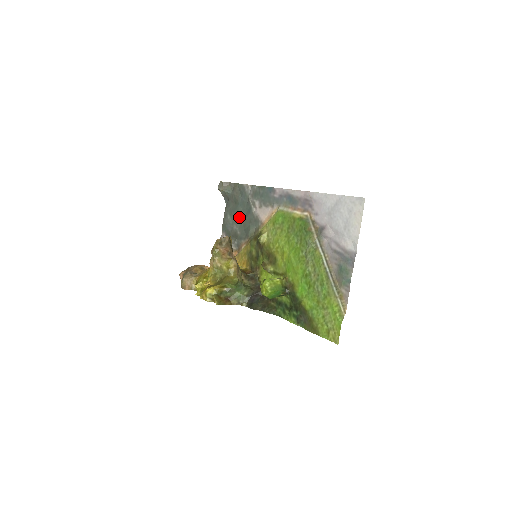
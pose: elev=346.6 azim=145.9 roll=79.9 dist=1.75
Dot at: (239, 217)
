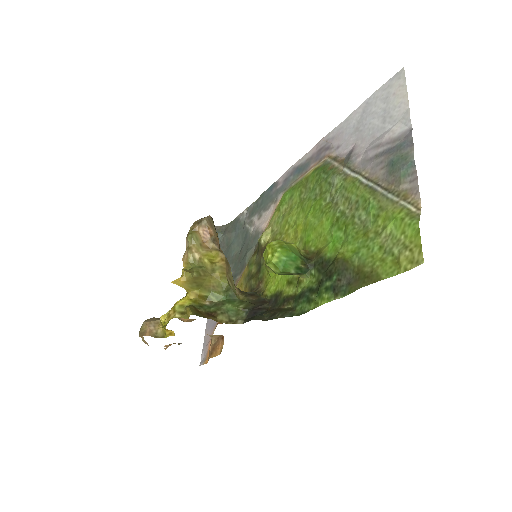
Dot at: (232, 256)
